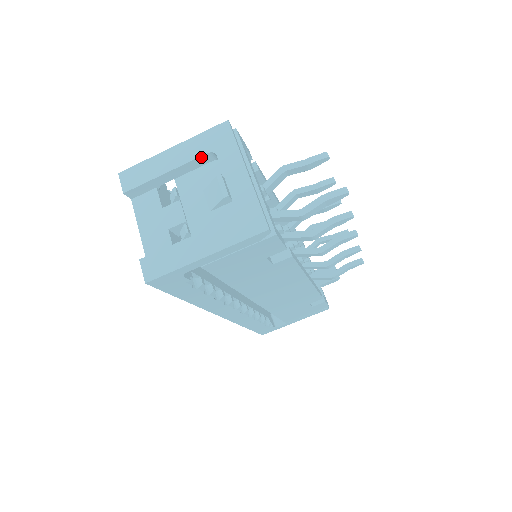
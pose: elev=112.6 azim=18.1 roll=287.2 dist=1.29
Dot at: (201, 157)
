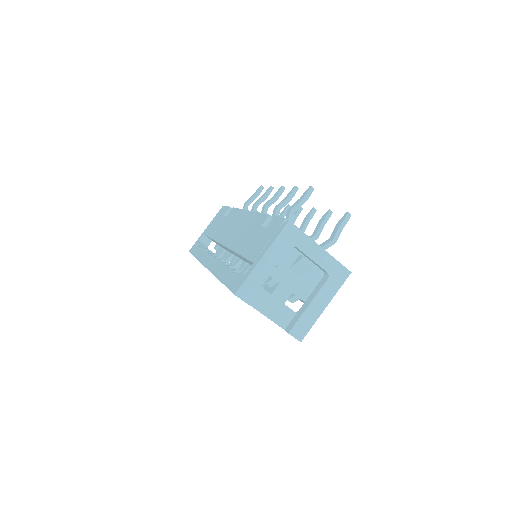
Dot at: (285, 253)
